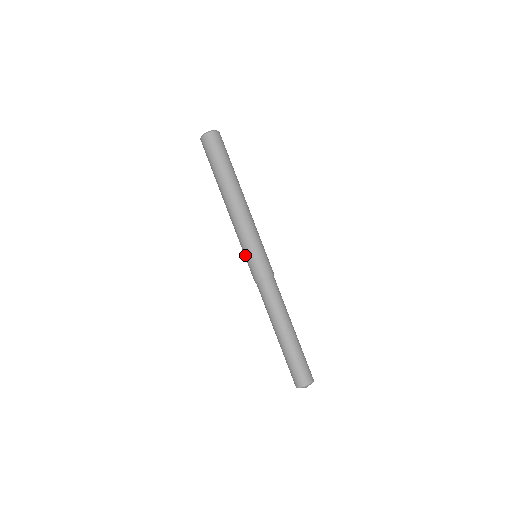
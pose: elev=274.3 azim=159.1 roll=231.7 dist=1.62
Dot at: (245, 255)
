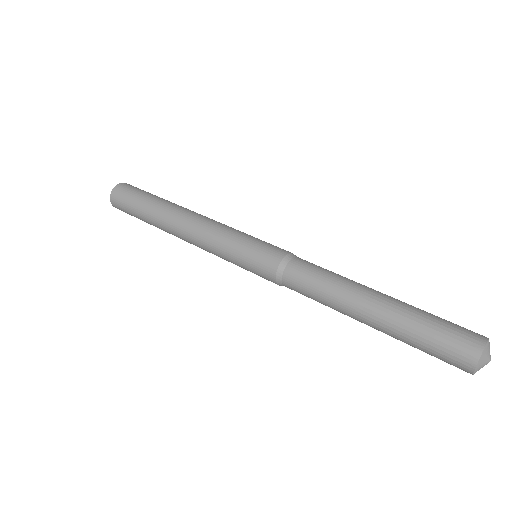
Dot at: (247, 242)
